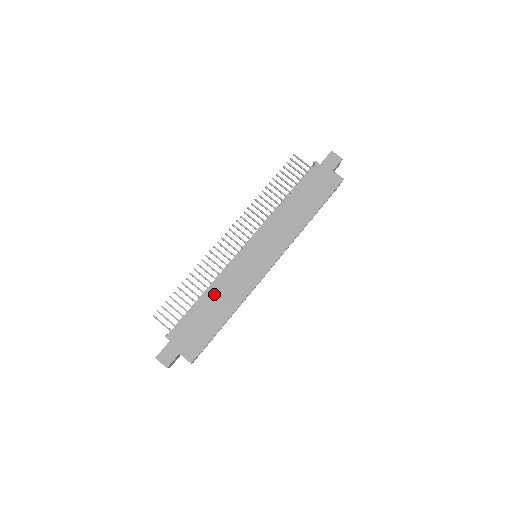
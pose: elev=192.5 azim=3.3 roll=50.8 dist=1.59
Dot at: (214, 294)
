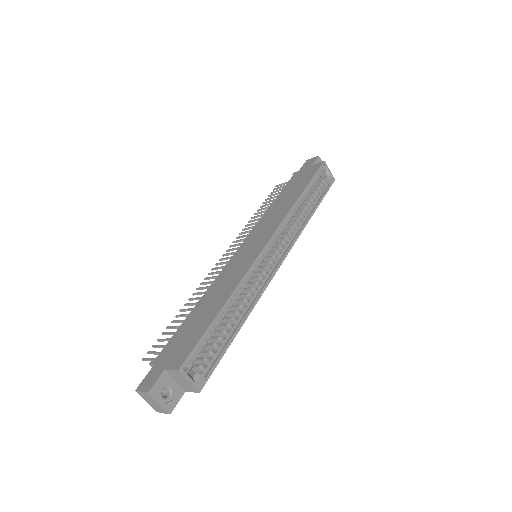
Dot at: (206, 298)
